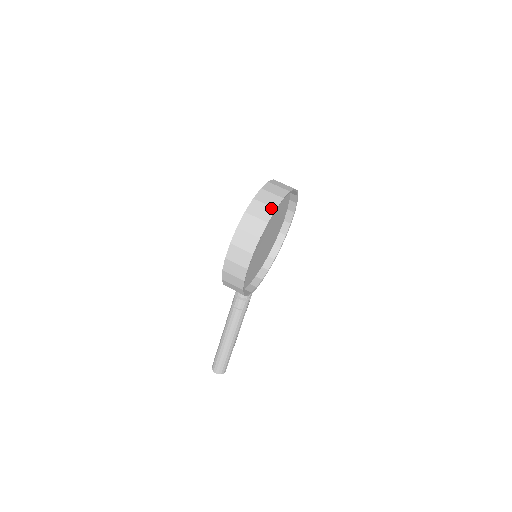
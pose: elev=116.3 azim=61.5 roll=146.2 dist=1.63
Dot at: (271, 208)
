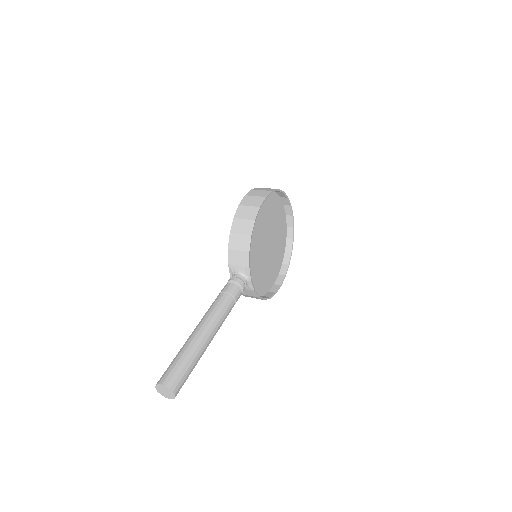
Dot at: occluded
